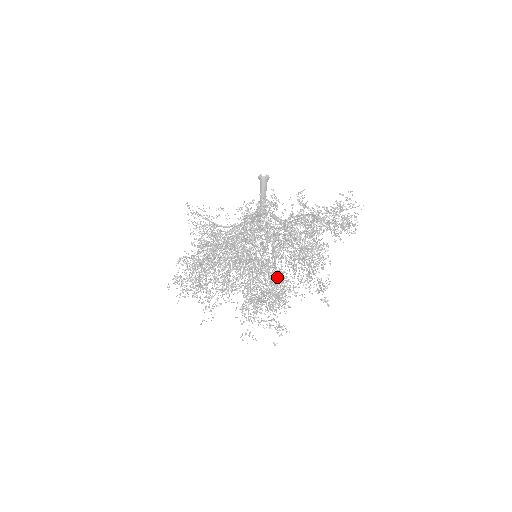
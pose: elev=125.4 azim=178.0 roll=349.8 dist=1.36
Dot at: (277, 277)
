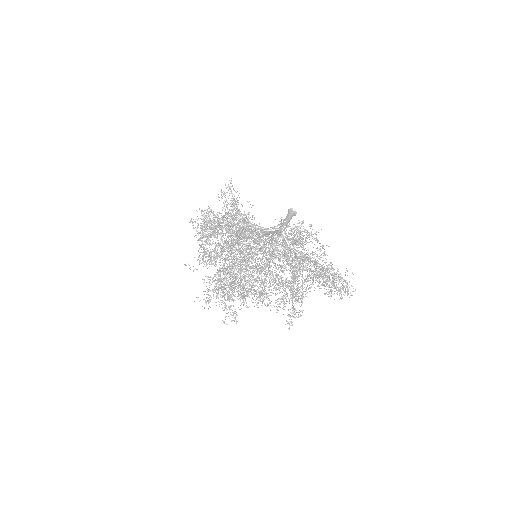
Dot at: (266, 282)
